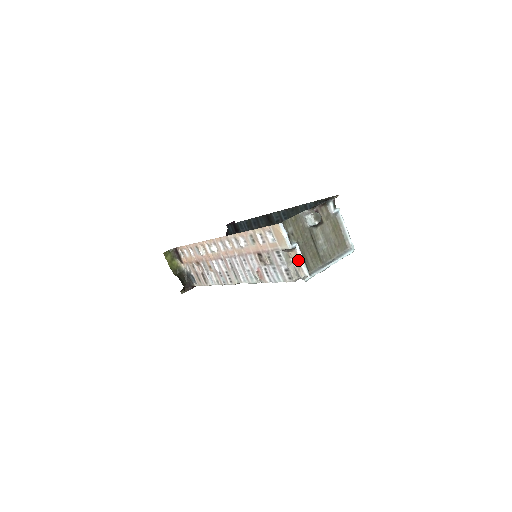
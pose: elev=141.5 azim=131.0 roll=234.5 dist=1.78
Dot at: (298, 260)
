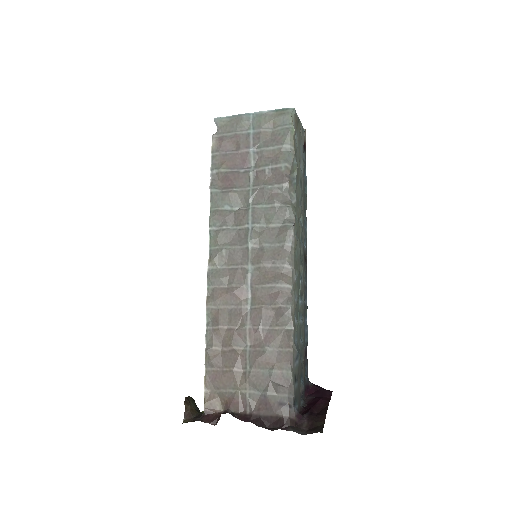
Dot at: occluded
